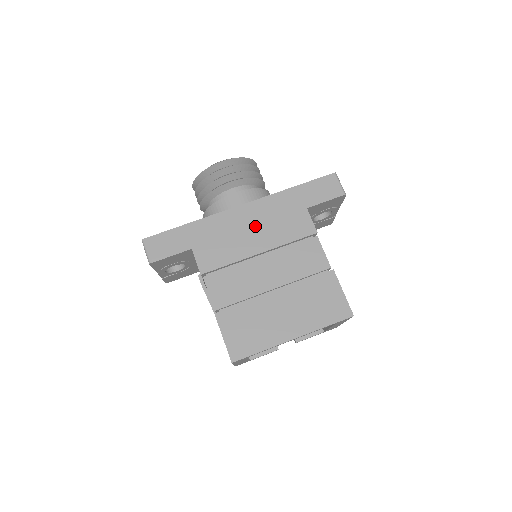
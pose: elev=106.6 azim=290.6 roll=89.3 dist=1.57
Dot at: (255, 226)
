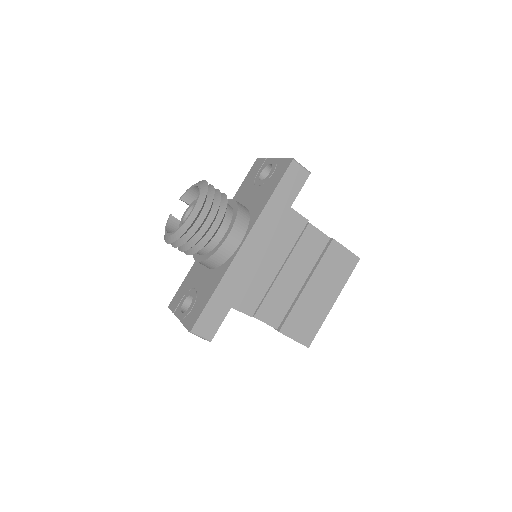
Dot at: (264, 252)
